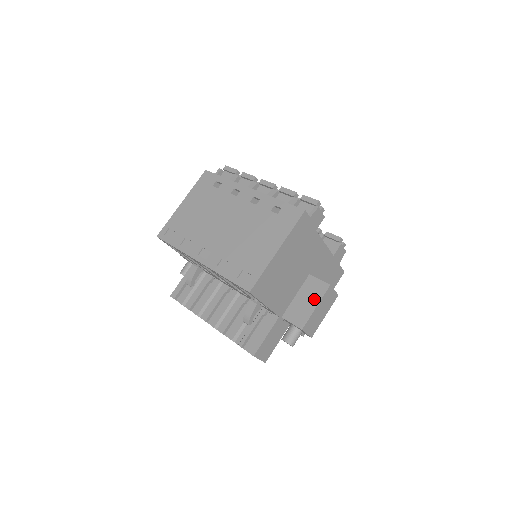
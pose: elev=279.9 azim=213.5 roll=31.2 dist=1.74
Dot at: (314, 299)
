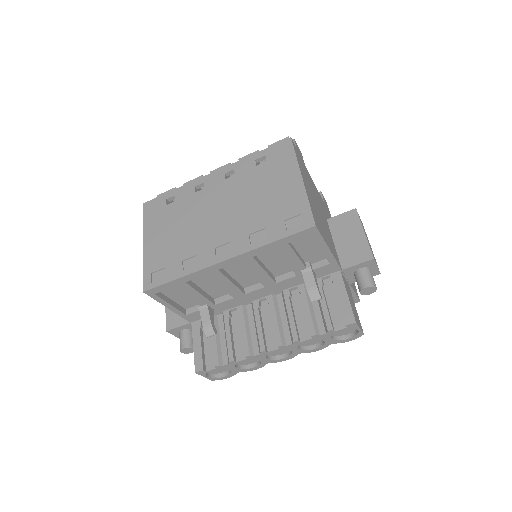
Dot at: (355, 229)
